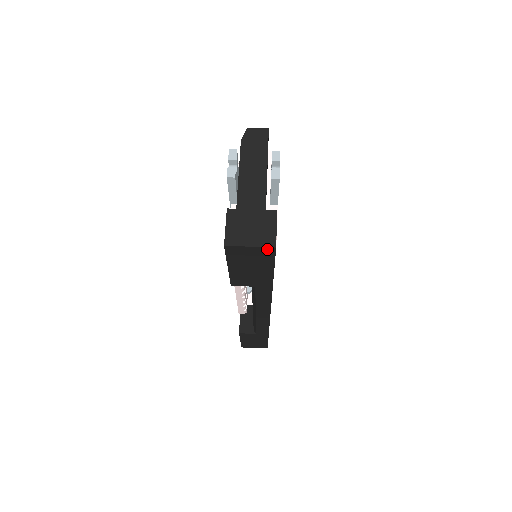
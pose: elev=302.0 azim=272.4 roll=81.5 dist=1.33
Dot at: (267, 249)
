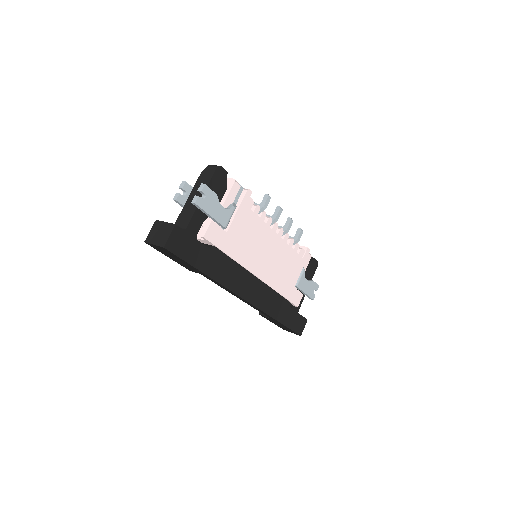
Dot at: (162, 248)
